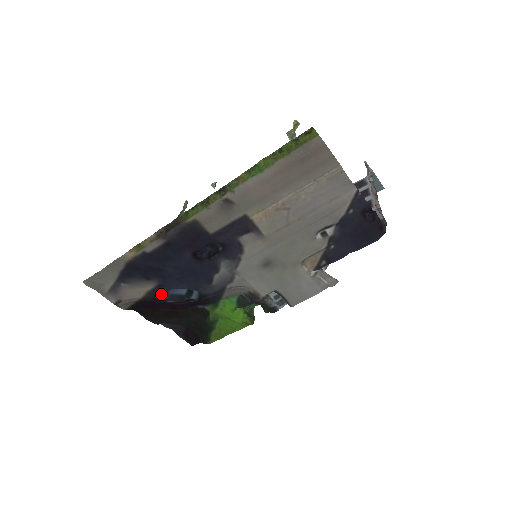
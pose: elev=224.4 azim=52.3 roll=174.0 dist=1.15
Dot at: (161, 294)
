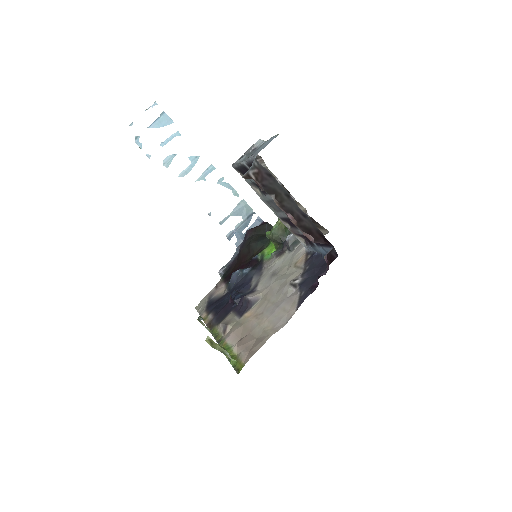
Dot at: occluded
